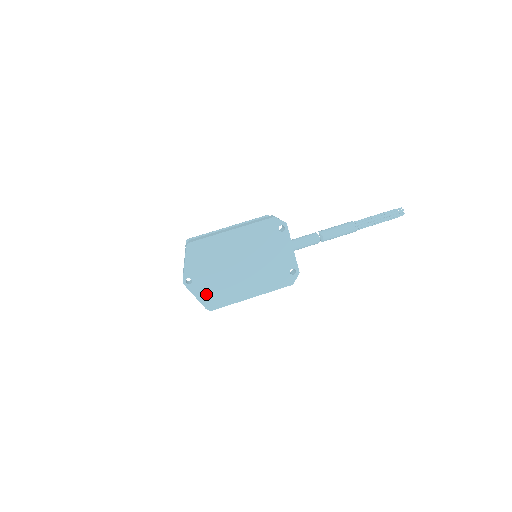
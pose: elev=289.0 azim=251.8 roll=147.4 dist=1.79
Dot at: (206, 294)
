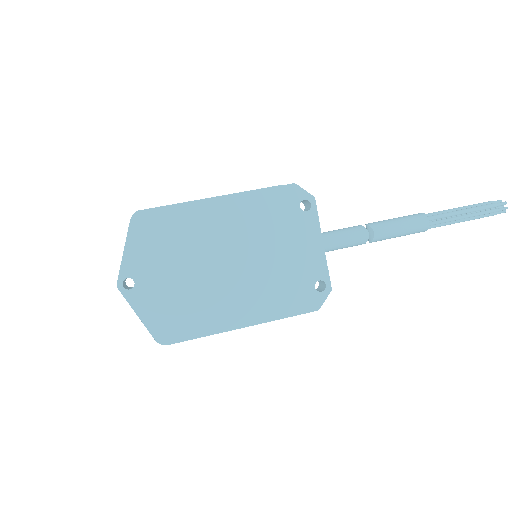
Dot at: (159, 312)
